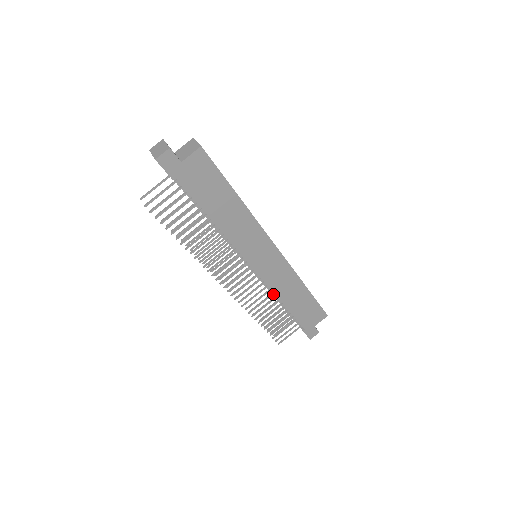
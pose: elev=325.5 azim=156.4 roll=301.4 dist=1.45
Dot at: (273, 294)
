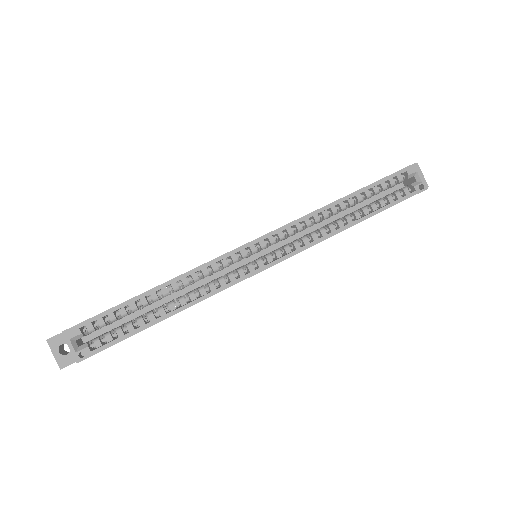
Dot at: occluded
